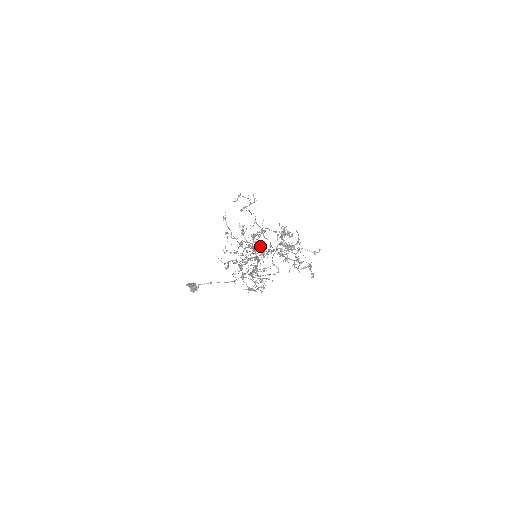
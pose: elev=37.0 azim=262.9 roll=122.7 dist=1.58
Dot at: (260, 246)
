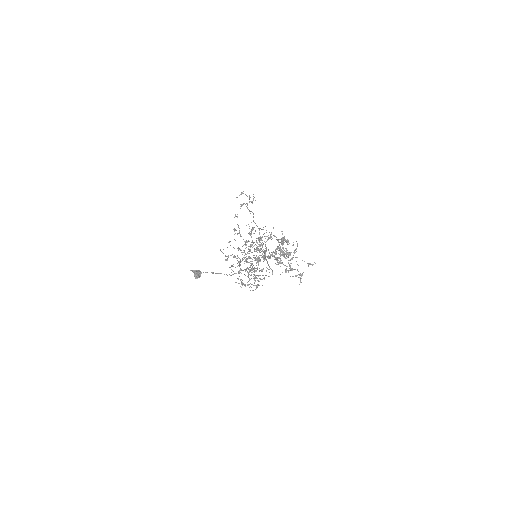
Dot at: (263, 249)
